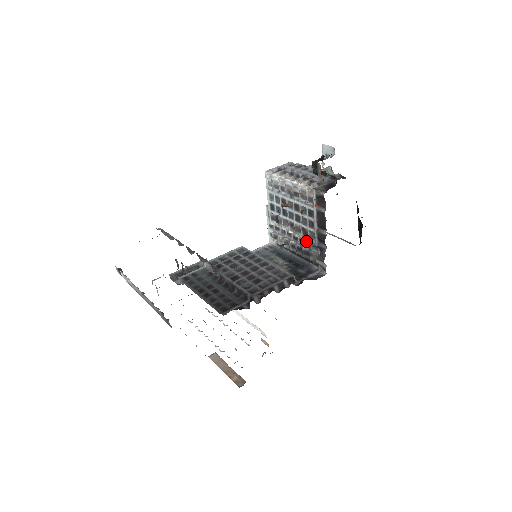
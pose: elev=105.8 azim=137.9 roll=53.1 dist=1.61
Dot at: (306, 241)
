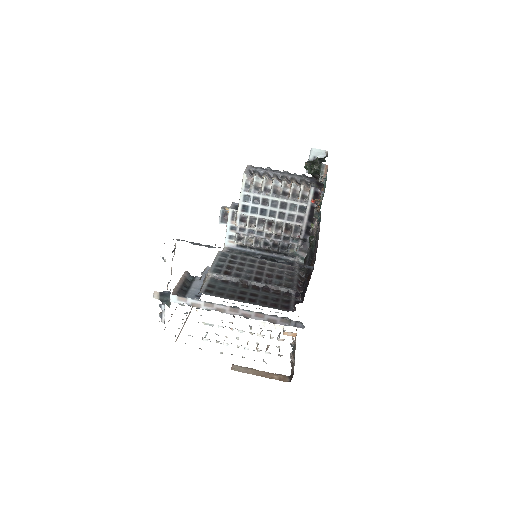
Dot at: (285, 236)
